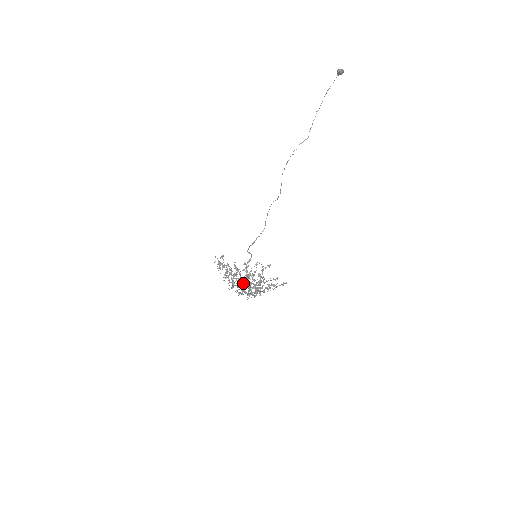
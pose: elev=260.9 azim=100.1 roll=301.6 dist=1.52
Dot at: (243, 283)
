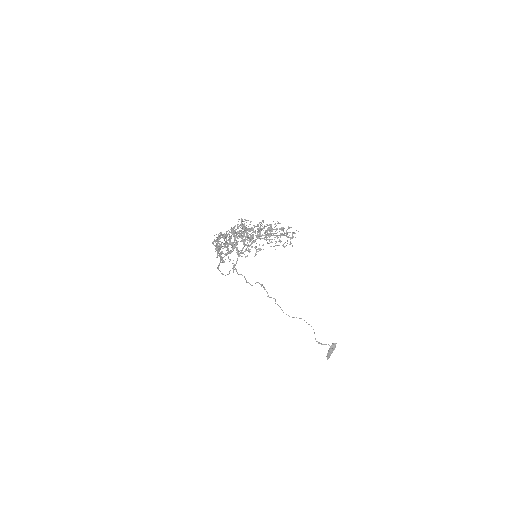
Dot at: occluded
